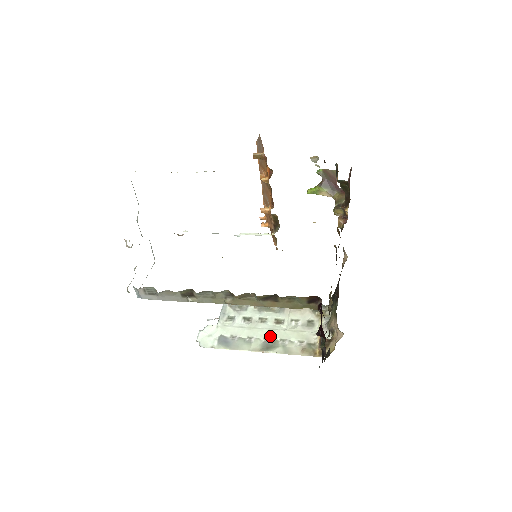
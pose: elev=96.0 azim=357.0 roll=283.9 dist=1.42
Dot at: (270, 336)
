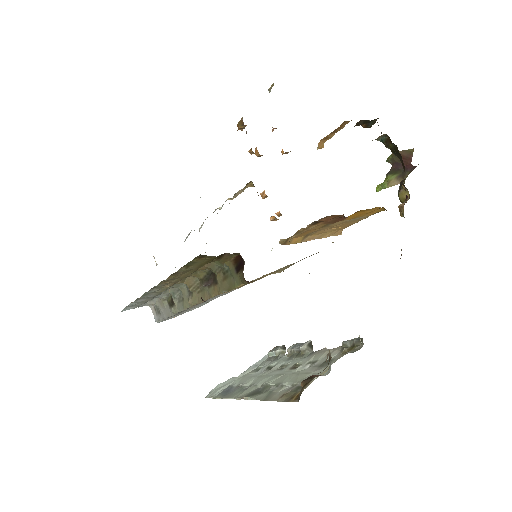
Dot at: (269, 382)
